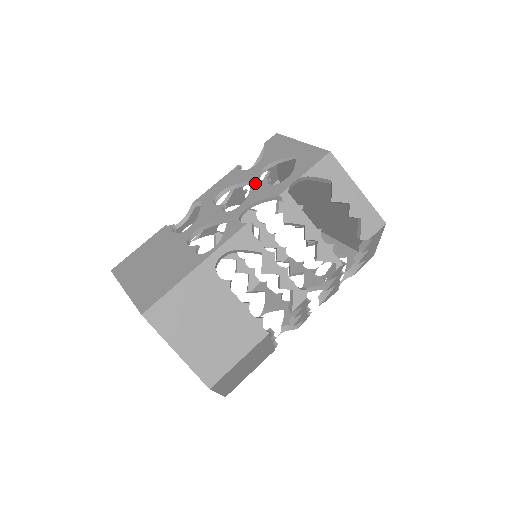
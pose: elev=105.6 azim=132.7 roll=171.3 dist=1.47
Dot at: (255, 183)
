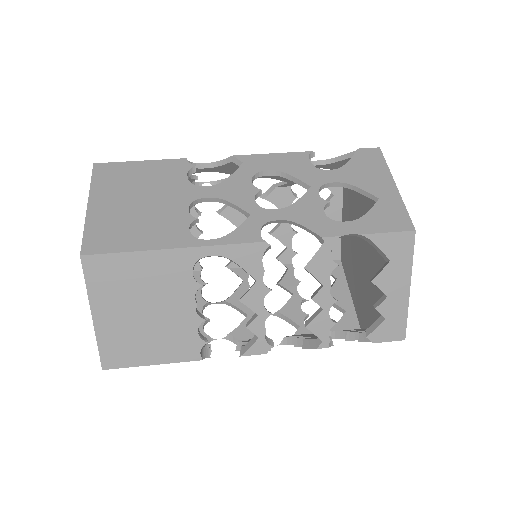
Dot at: (311, 194)
